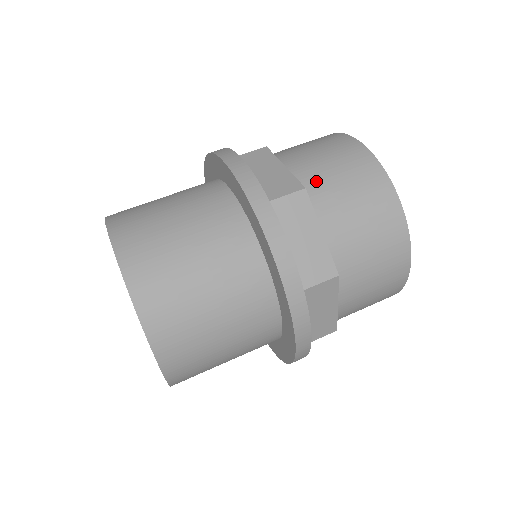
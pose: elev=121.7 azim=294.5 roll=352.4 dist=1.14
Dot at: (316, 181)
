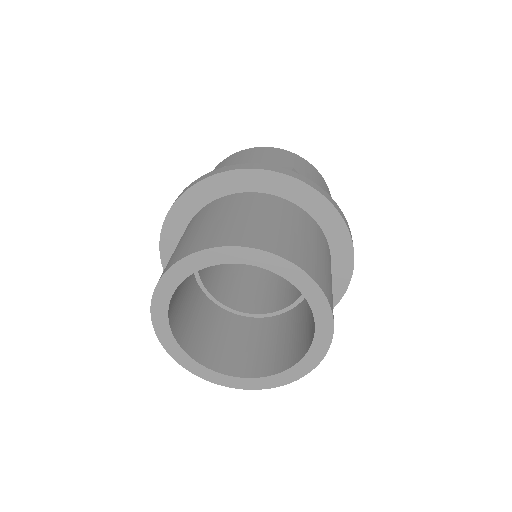
Dot at: occluded
